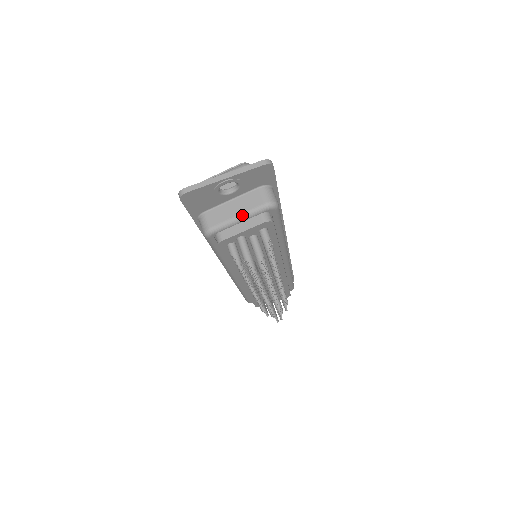
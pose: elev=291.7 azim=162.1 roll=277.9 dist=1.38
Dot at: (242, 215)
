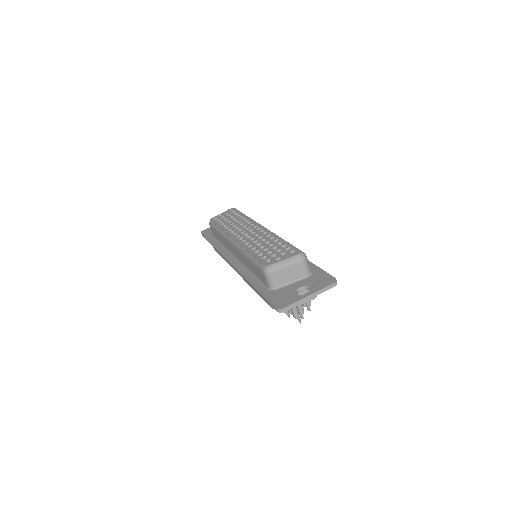
Dot at: occluded
